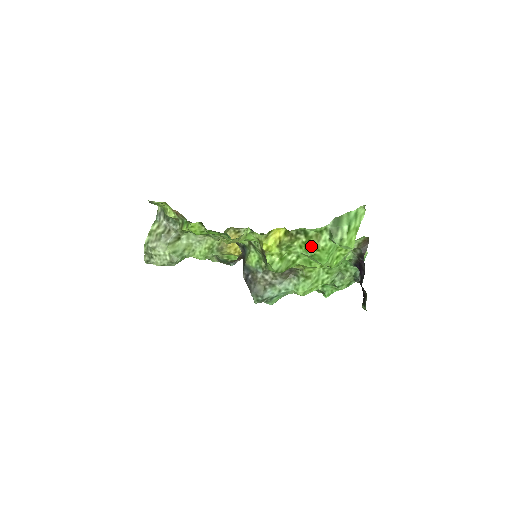
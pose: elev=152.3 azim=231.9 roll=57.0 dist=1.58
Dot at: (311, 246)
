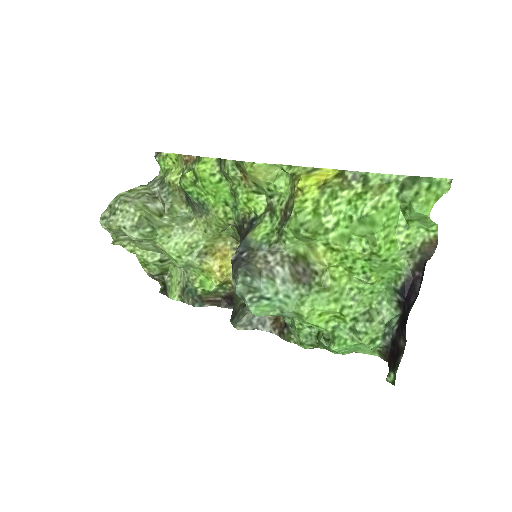
Dot at: (367, 199)
